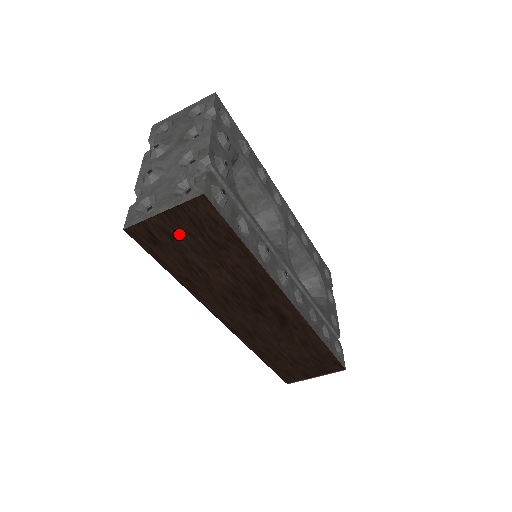
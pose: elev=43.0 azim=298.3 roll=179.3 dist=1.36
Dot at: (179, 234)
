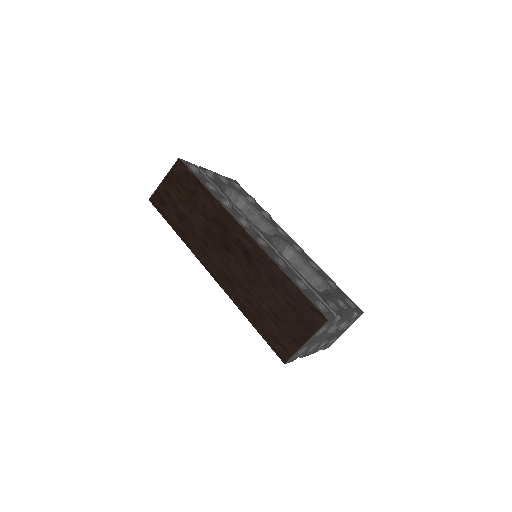
Dot at: (172, 192)
